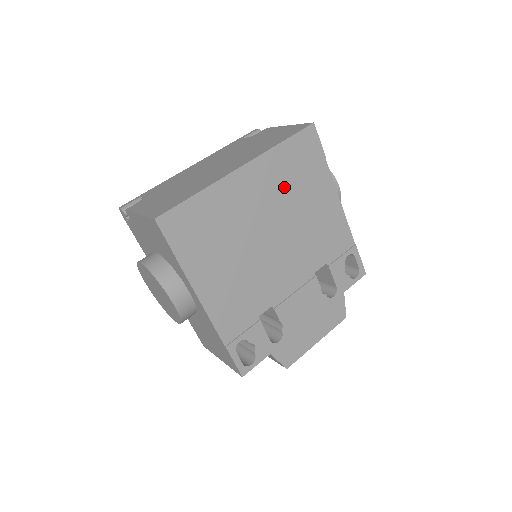
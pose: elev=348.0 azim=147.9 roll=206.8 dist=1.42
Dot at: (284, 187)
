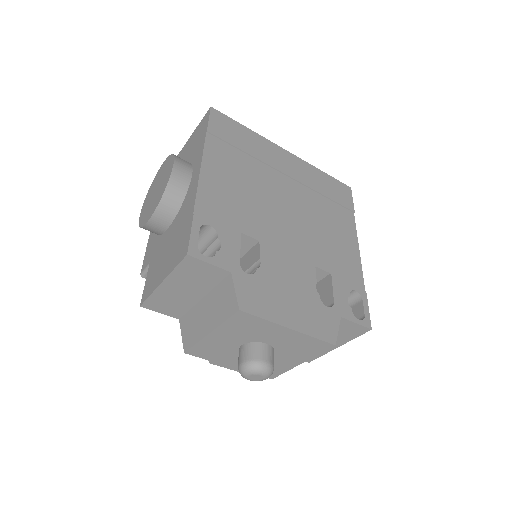
Dot at: (313, 191)
